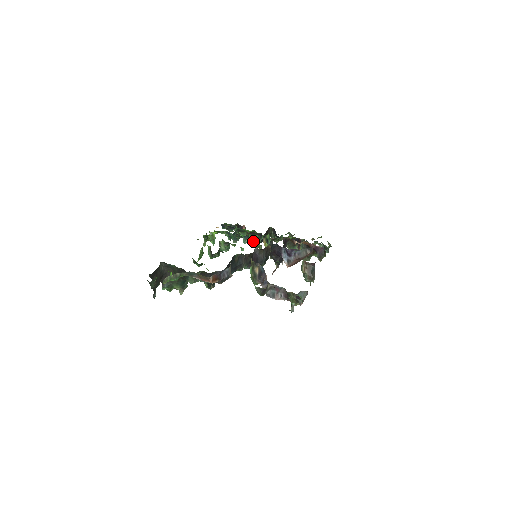
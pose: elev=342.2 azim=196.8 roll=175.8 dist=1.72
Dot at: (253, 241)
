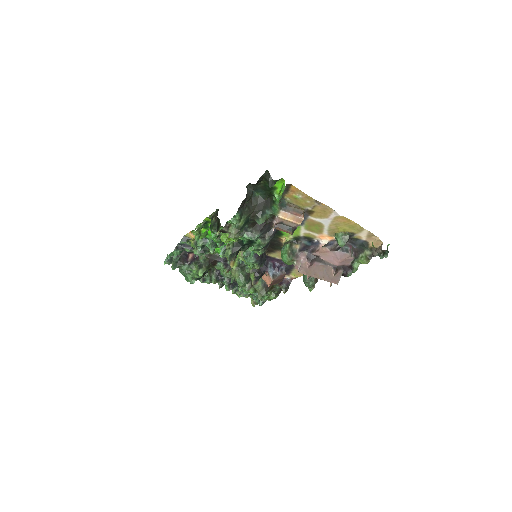
Dot at: occluded
